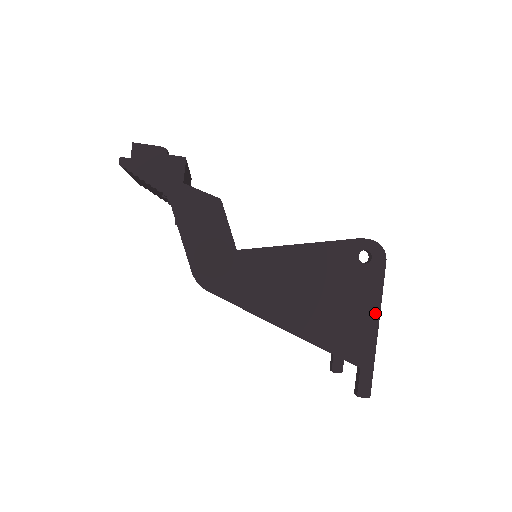
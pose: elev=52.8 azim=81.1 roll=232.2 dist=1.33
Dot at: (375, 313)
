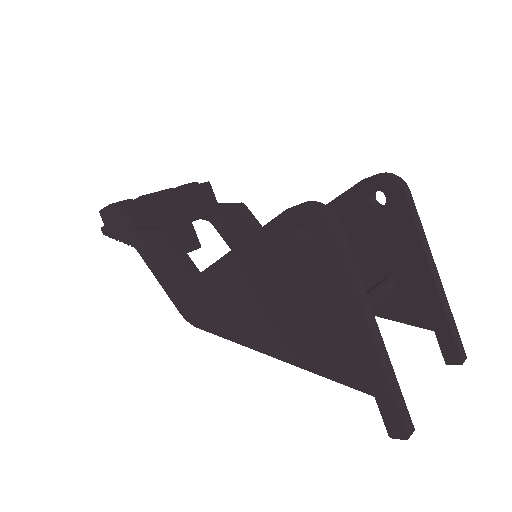
Dot at: (356, 313)
